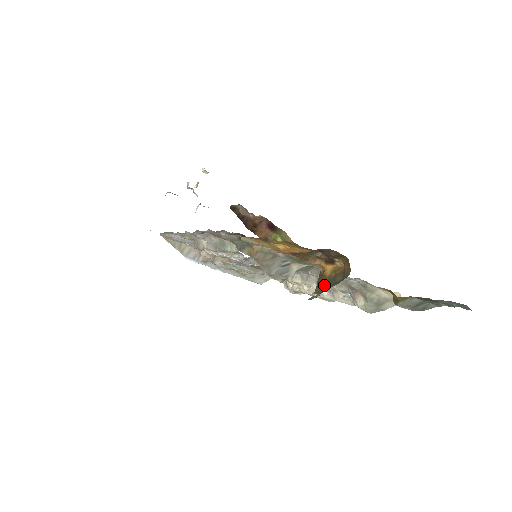
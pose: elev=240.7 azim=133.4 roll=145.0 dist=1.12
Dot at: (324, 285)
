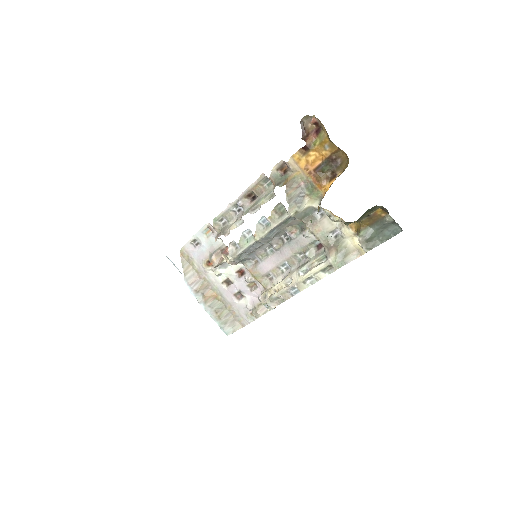
Dot at: occluded
